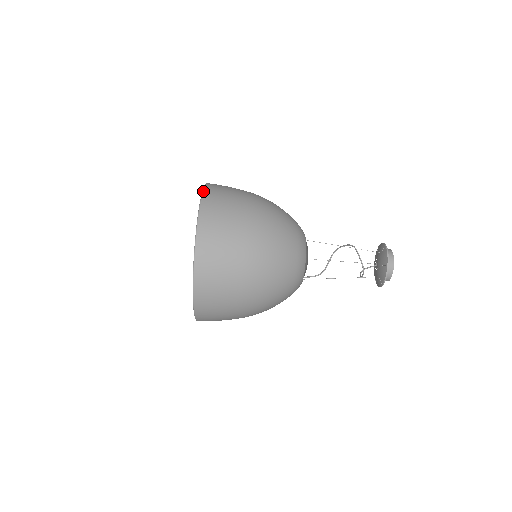
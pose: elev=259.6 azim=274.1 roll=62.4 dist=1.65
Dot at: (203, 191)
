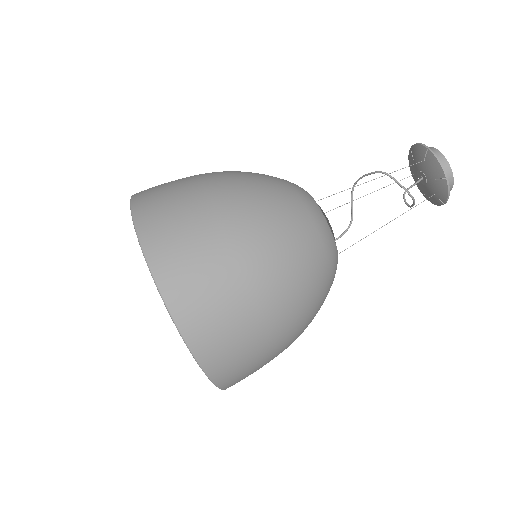
Dot at: (135, 226)
